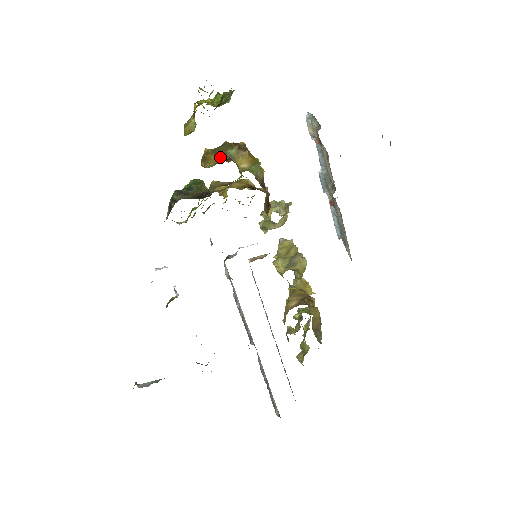
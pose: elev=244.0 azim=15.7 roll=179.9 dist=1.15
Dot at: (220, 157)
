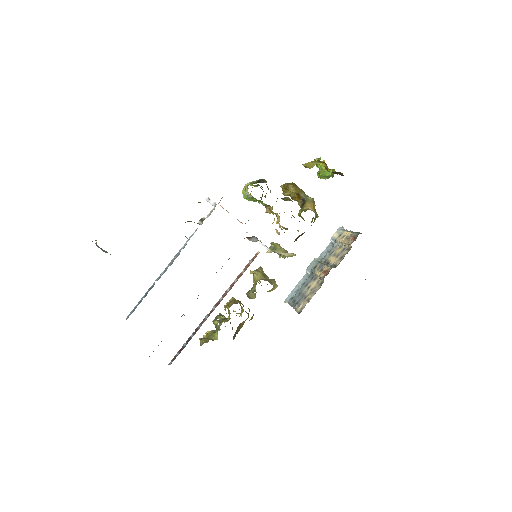
Dot at: (300, 193)
